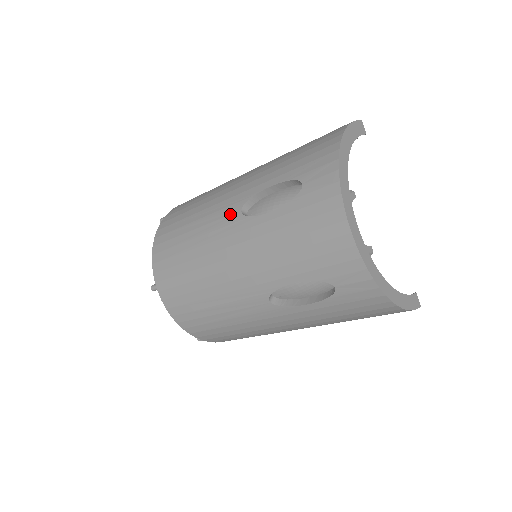
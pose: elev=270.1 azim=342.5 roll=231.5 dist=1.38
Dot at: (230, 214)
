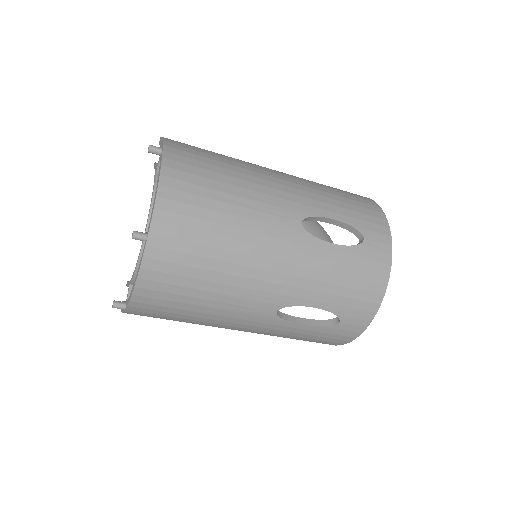
Dot at: (289, 218)
